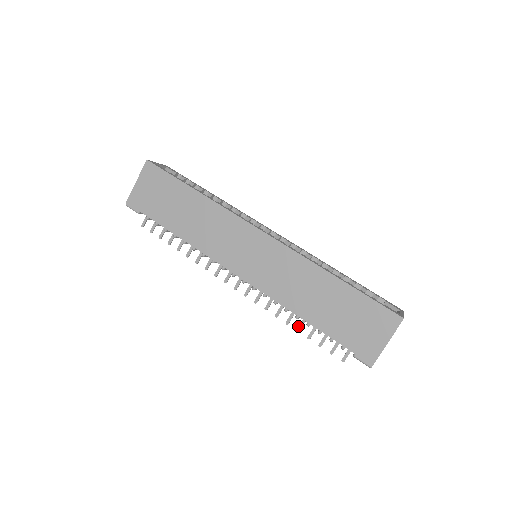
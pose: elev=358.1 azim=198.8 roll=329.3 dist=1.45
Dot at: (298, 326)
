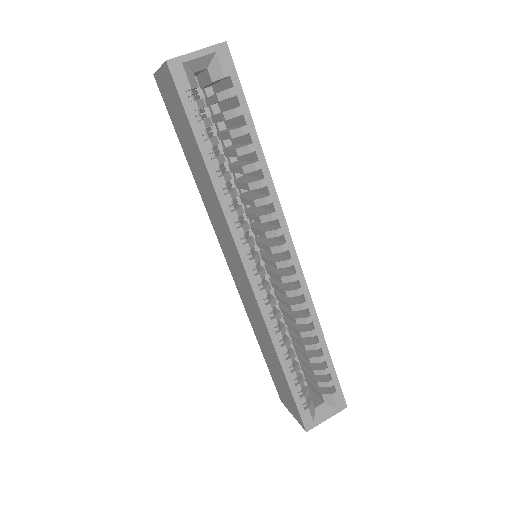
Dot at: occluded
